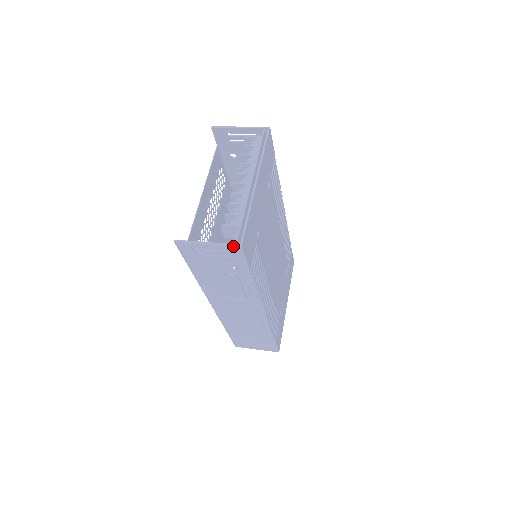
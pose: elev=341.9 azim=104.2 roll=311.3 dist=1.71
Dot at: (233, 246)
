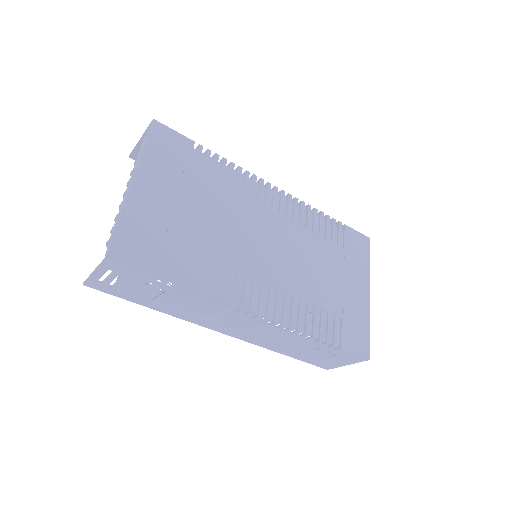
Dot at: (103, 262)
